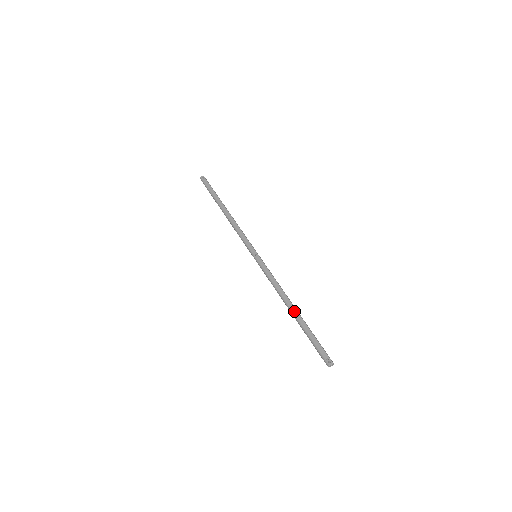
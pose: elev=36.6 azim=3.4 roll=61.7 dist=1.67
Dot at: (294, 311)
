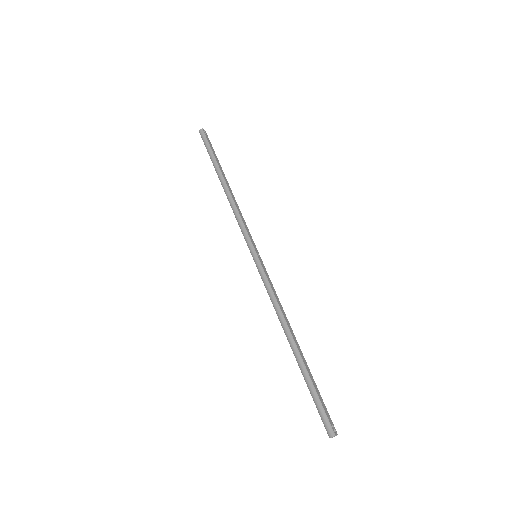
Dot at: (298, 346)
